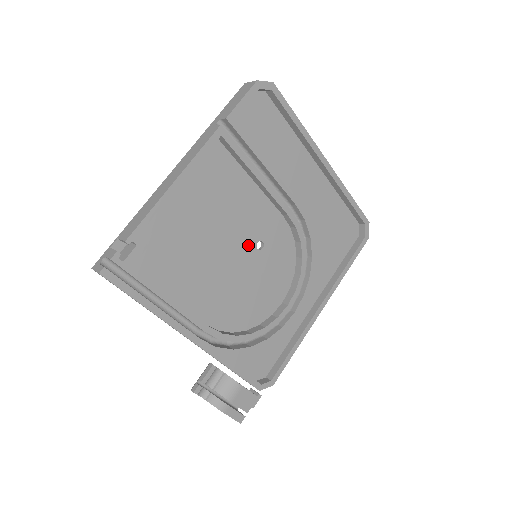
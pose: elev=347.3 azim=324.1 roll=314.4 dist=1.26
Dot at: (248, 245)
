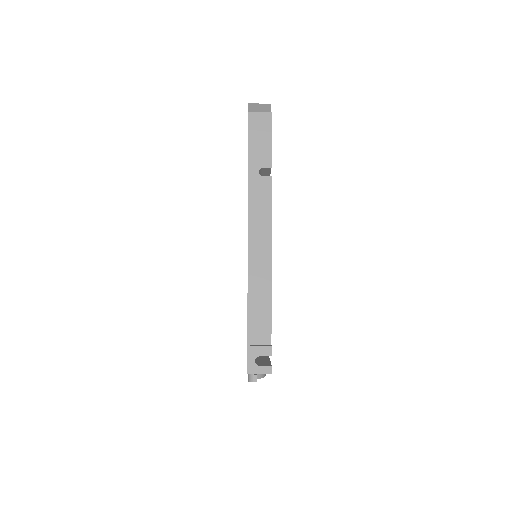
Dot at: occluded
